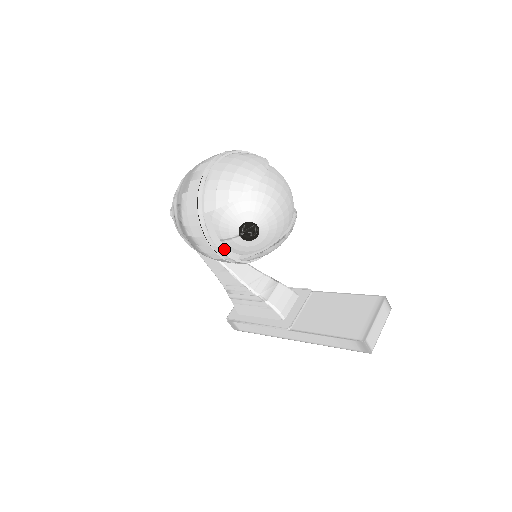
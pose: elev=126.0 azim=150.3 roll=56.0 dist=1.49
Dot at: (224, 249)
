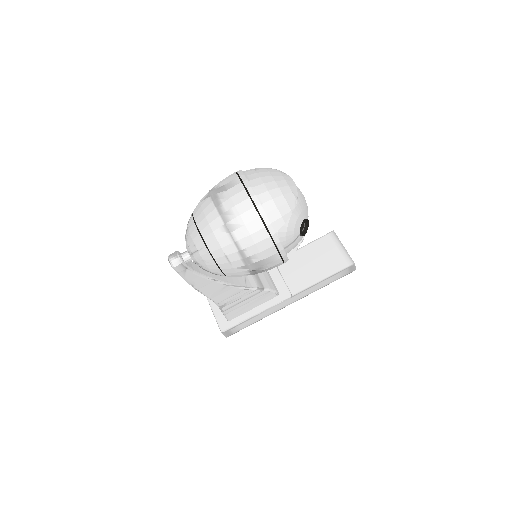
Dot at: occluded
